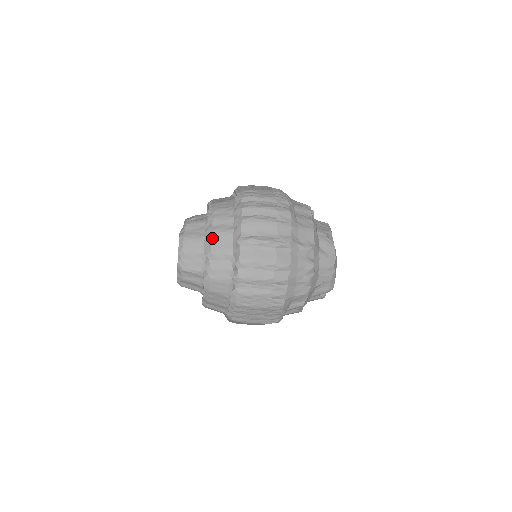
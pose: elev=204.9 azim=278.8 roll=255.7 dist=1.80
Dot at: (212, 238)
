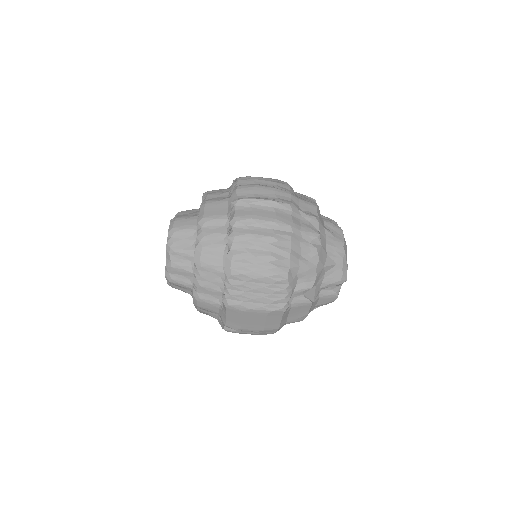
Dot at: (205, 207)
